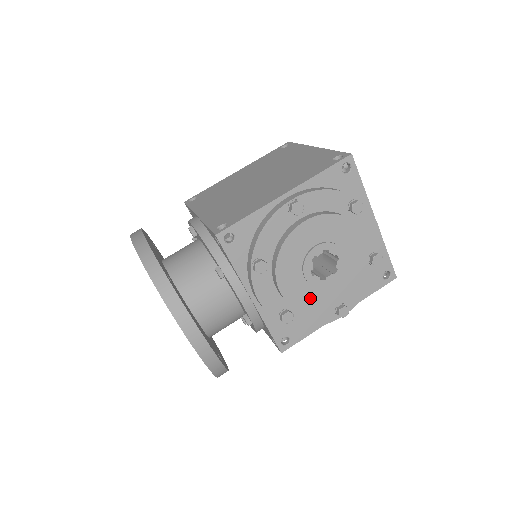
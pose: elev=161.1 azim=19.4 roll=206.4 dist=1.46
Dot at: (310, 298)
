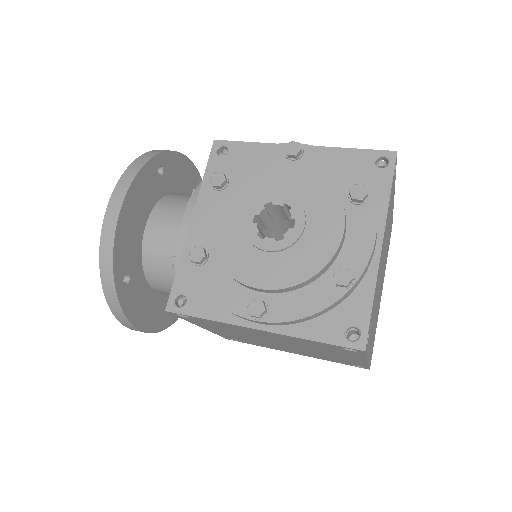
Dot at: (233, 248)
